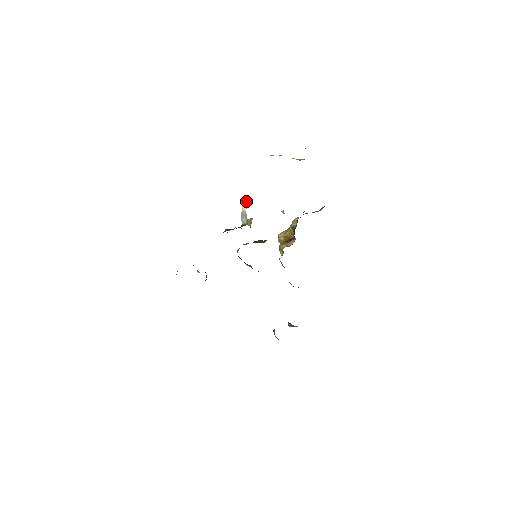
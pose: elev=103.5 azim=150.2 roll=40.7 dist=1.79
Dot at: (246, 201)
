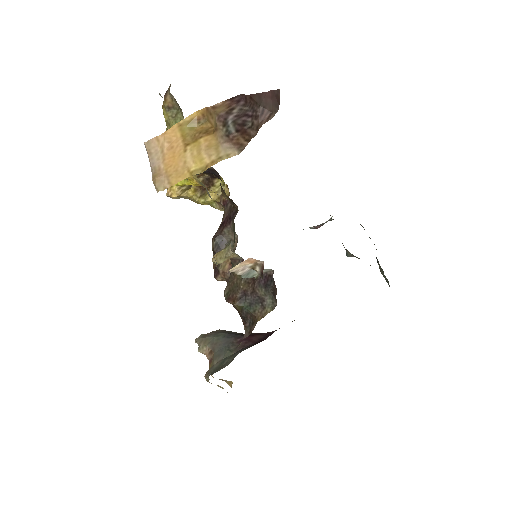
Dot at: (242, 266)
